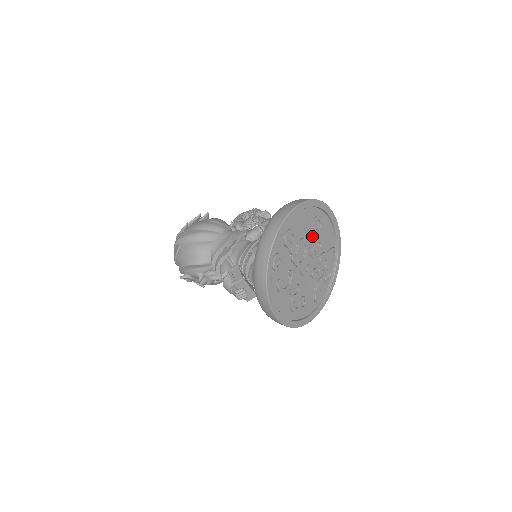
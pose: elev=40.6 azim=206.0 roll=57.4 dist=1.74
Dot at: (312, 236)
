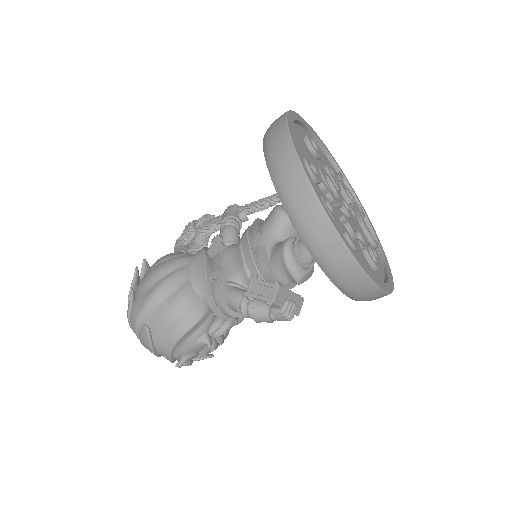
Dot at: (318, 163)
